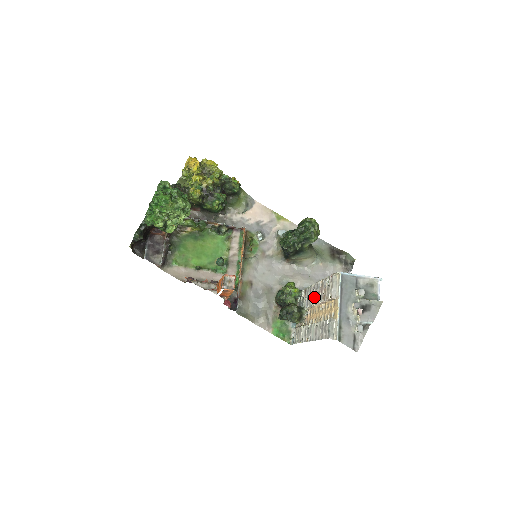
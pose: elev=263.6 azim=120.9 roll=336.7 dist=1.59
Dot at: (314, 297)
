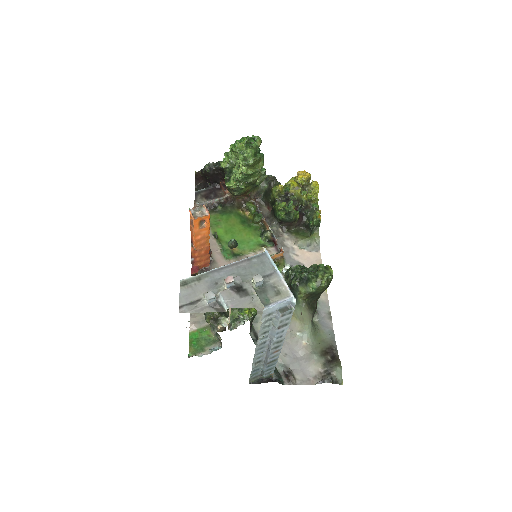
Dot at: occluded
